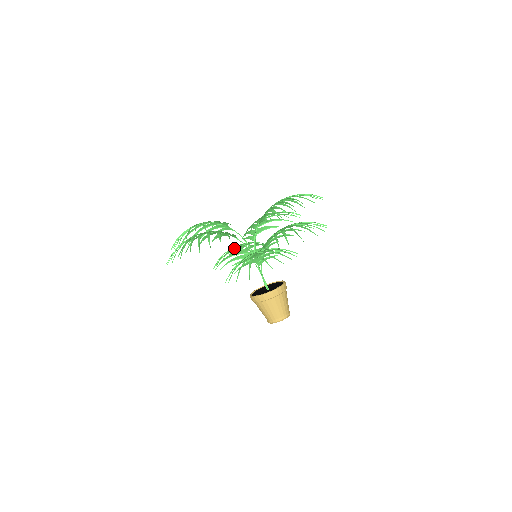
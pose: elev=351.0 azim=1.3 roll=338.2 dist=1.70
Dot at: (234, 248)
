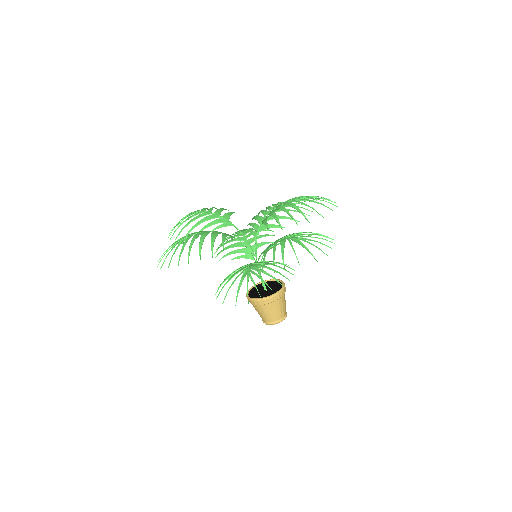
Dot at: (237, 236)
